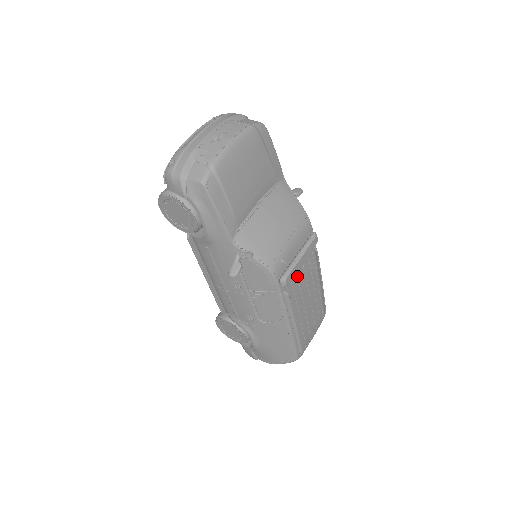
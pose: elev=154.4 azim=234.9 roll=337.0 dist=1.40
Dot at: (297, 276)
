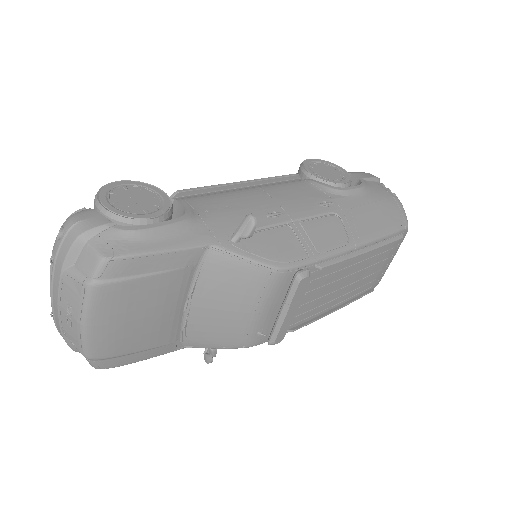
Dot at: (301, 306)
